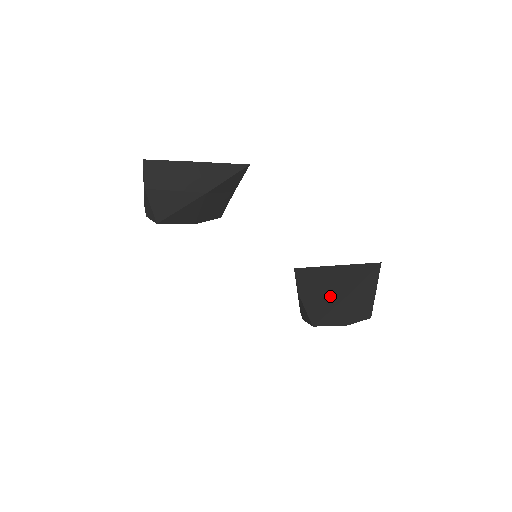
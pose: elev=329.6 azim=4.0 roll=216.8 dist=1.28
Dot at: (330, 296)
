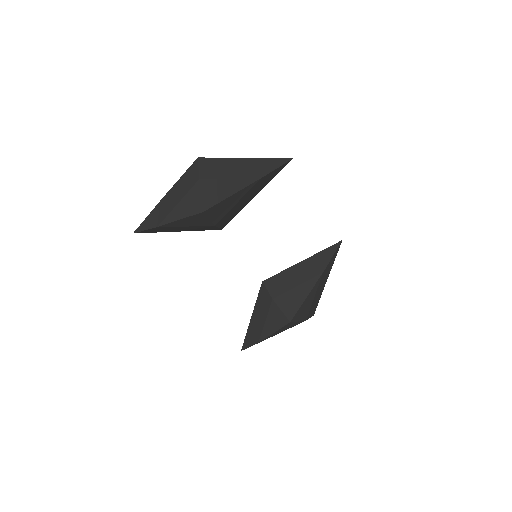
Dot at: (306, 284)
